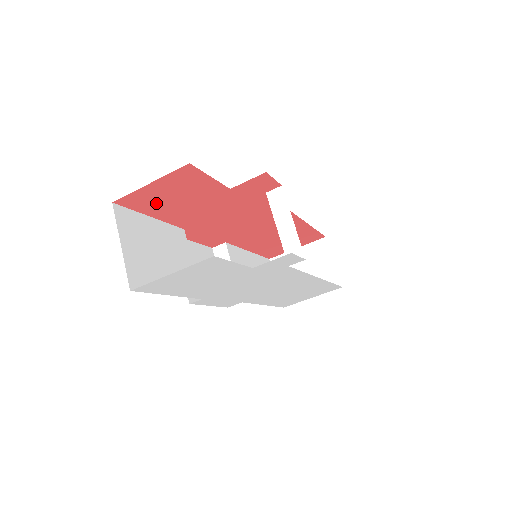
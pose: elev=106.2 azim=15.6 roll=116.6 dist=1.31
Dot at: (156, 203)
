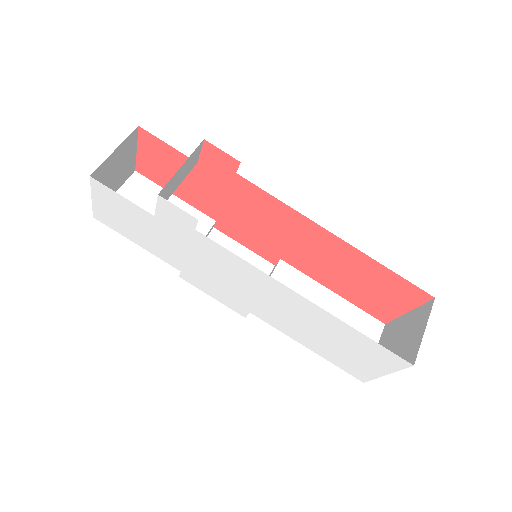
Dot at: (162, 176)
